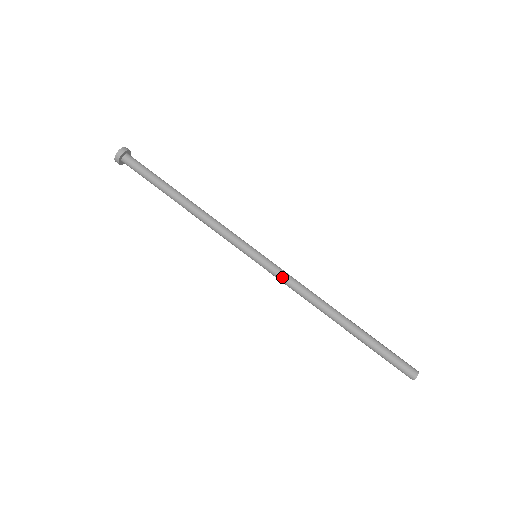
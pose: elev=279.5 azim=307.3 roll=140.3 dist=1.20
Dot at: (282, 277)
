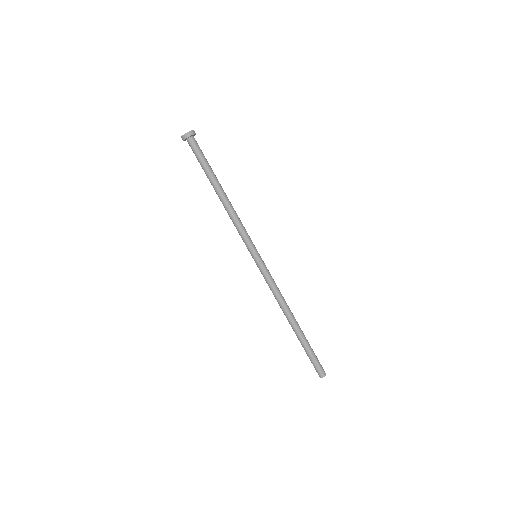
Dot at: (266, 280)
